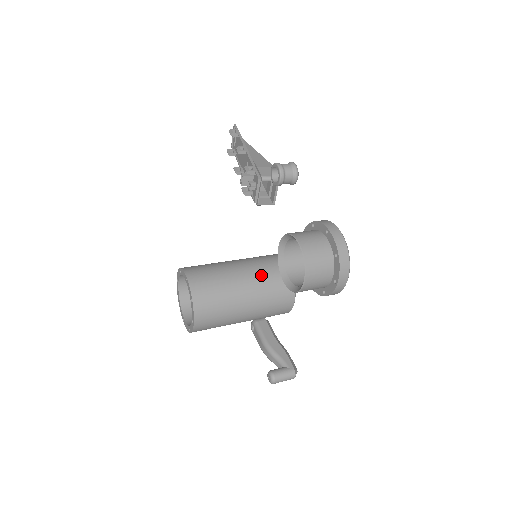
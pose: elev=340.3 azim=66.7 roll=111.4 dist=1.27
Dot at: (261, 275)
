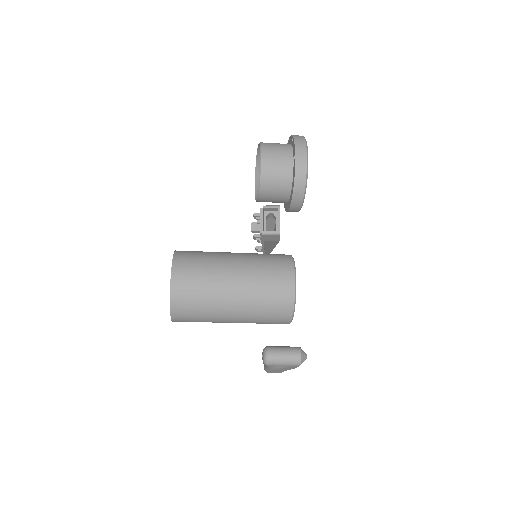
Dot at: (255, 253)
